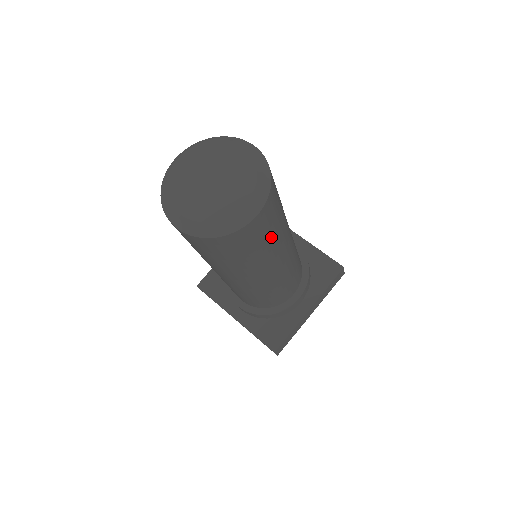
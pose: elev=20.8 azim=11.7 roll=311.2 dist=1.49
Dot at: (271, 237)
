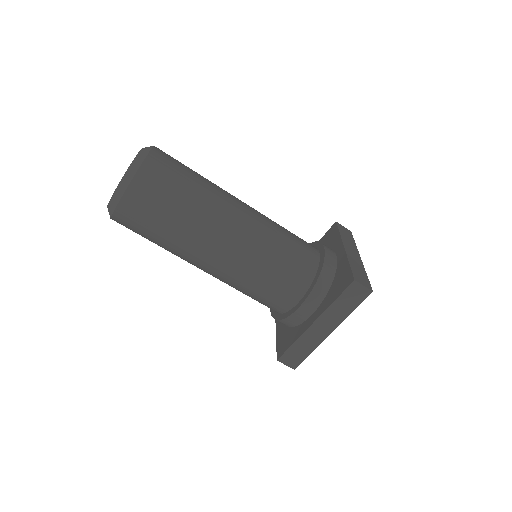
Dot at: (167, 222)
